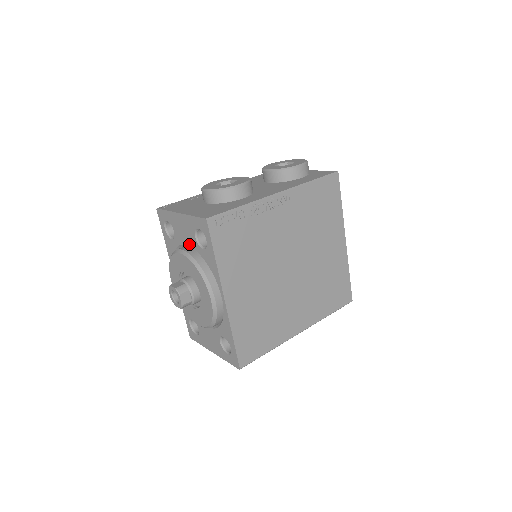
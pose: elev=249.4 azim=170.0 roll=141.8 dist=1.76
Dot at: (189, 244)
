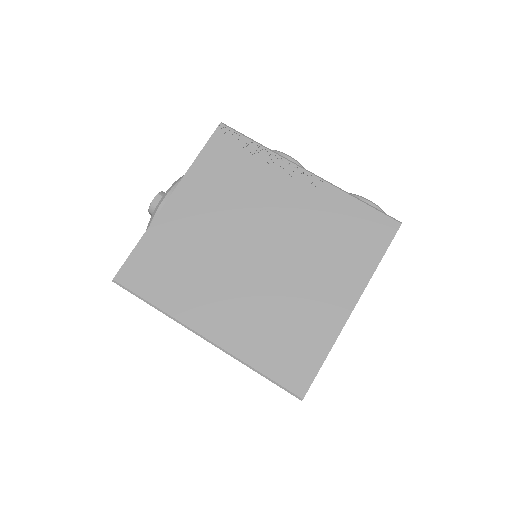
Dot at: occluded
